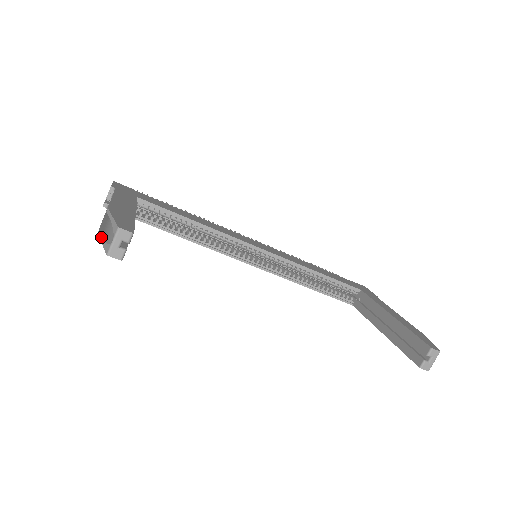
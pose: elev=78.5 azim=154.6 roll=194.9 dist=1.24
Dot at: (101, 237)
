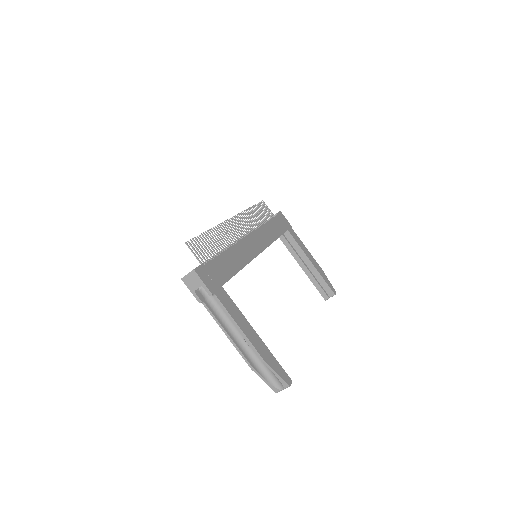
Dot at: (261, 377)
